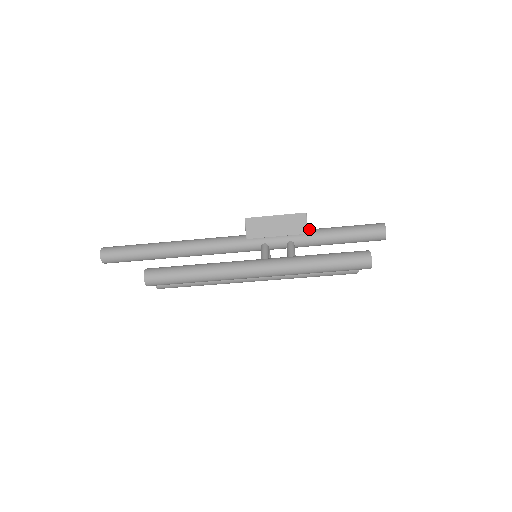
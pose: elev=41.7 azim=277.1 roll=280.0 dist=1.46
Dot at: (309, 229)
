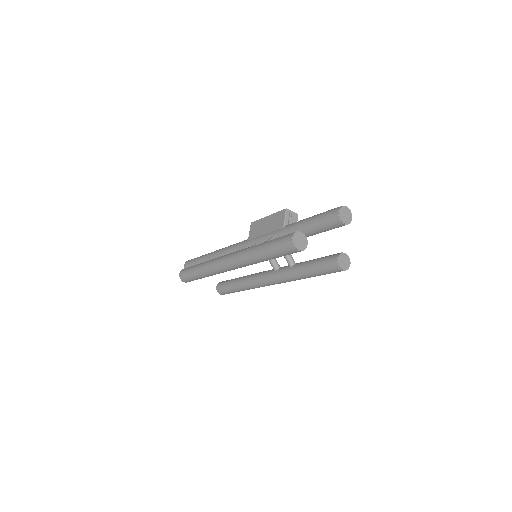
Dot at: (289, 224)
